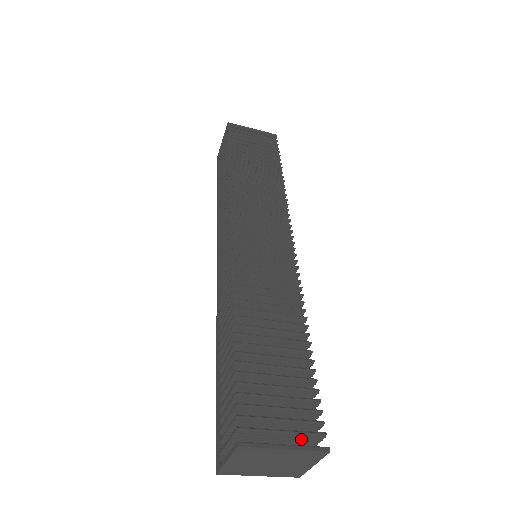
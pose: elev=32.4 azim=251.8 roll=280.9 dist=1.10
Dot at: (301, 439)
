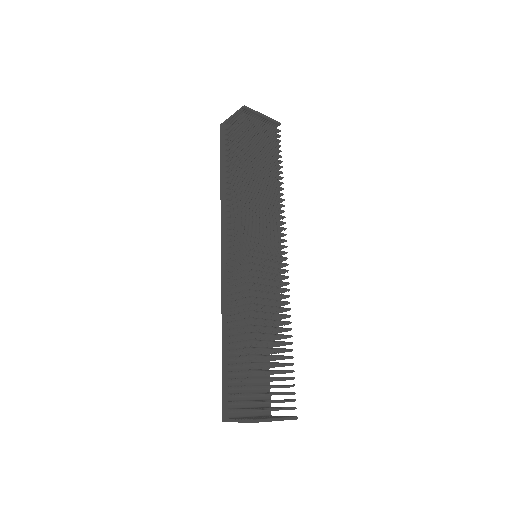
Dot at: occluded
